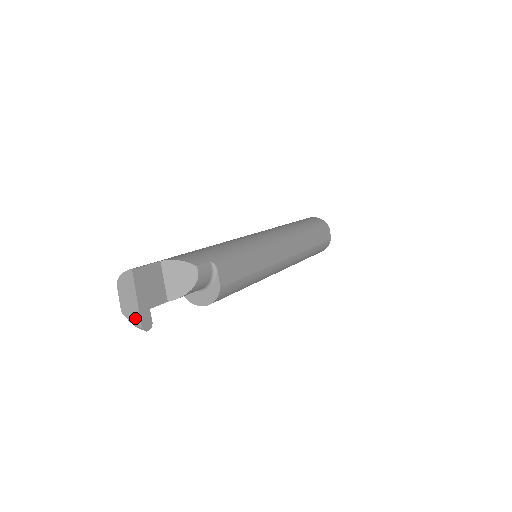
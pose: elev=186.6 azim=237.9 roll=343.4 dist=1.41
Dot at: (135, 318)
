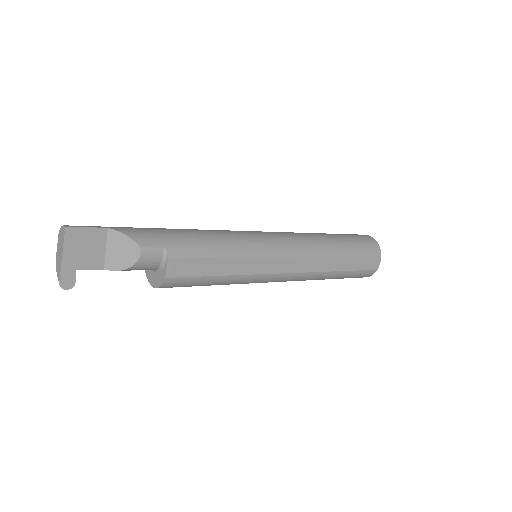
Dot at: (58, 273)
